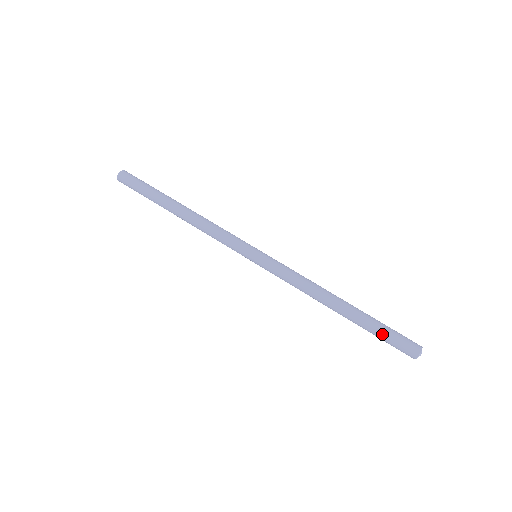
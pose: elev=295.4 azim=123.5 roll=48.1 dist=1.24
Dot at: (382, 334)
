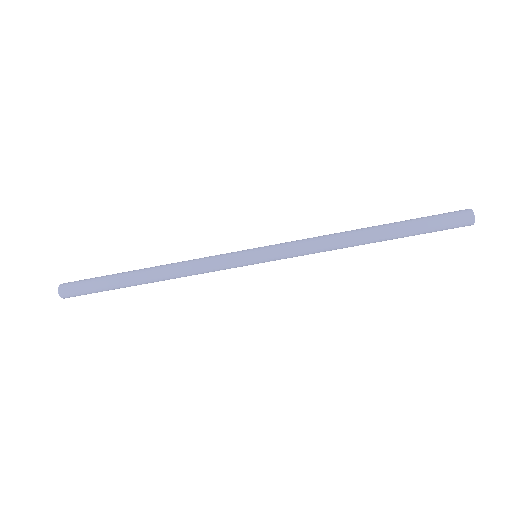
Dot at: occluded
